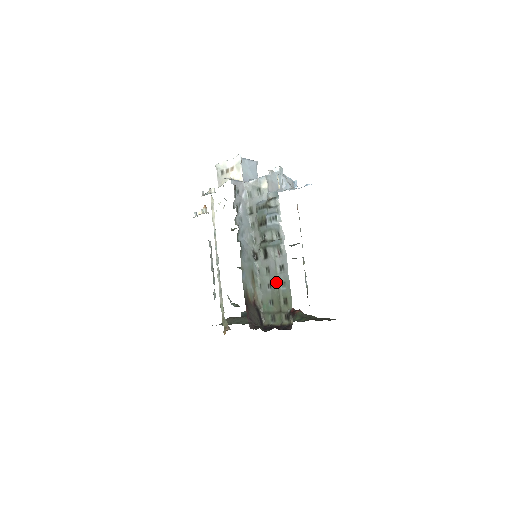
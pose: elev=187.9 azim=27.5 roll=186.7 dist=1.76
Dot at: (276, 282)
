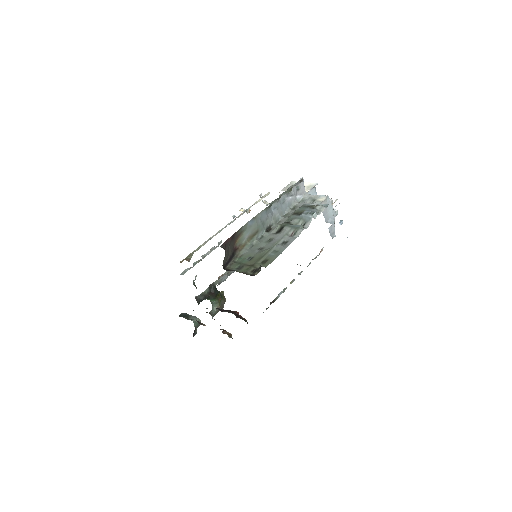
Dot at: (270, 248)
